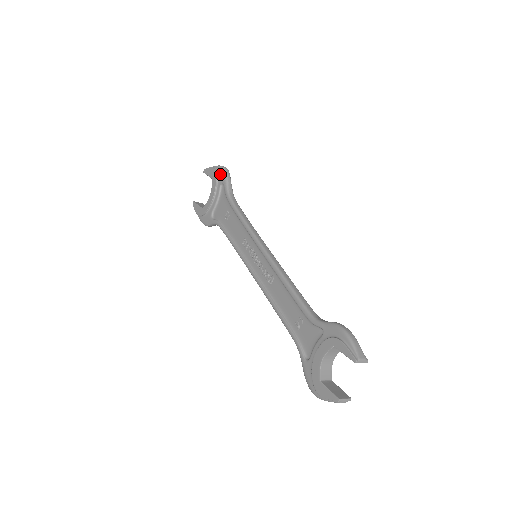
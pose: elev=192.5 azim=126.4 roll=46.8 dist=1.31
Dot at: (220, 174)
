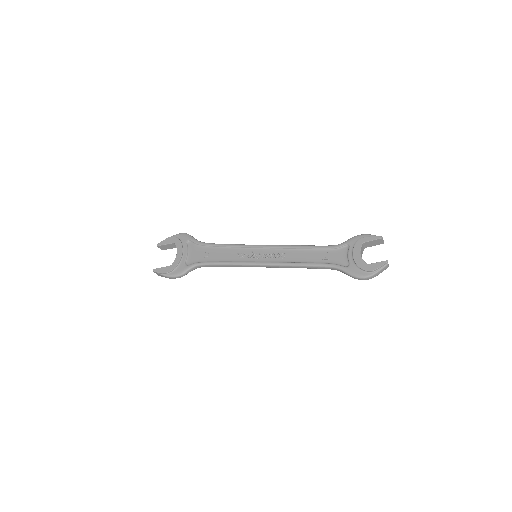
Dot at: (182, 237)
